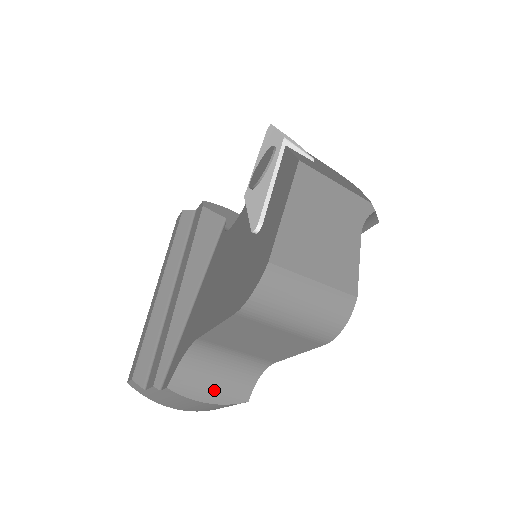
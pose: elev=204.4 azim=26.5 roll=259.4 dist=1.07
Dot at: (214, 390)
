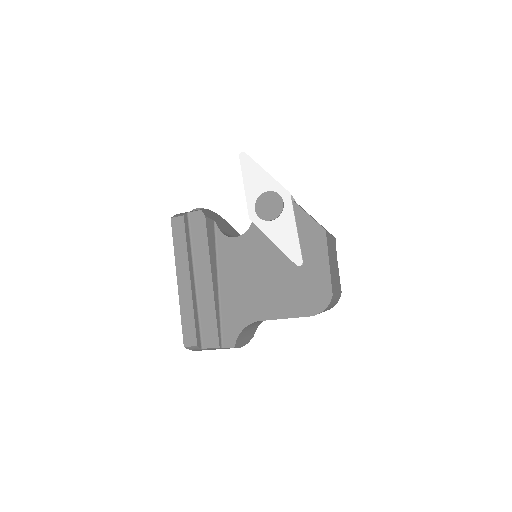
Dot at: (246, 338)
